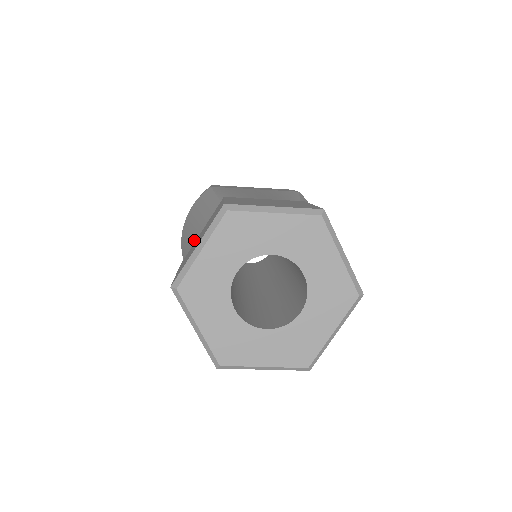
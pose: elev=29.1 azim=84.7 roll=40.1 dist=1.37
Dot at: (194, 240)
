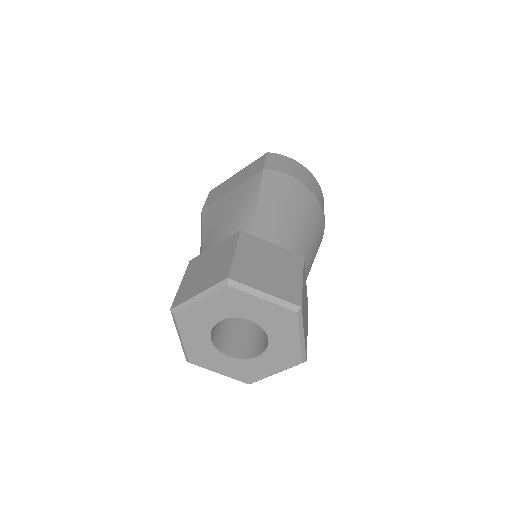
Dot at: occluded
